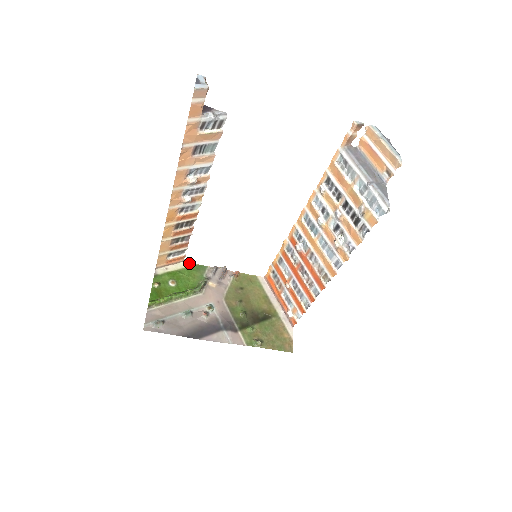
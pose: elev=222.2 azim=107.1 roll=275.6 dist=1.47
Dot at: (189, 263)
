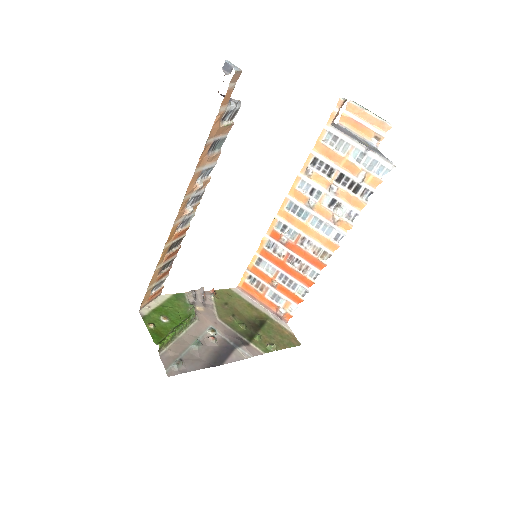
Dot at: (166, 295)
